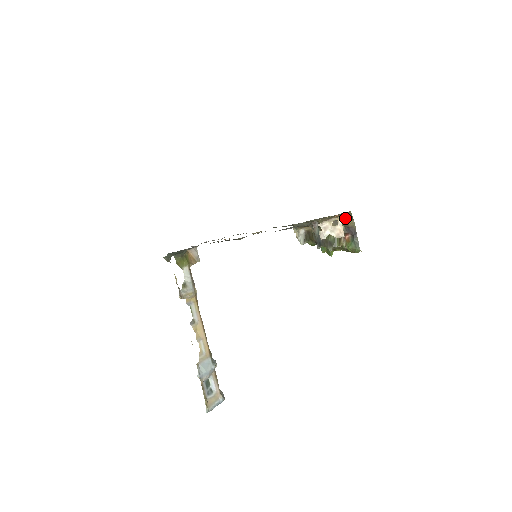
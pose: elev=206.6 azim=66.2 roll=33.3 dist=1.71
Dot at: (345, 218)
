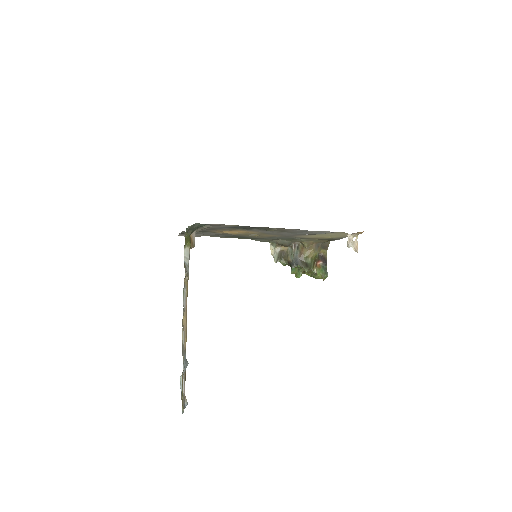
Dot at: (323, 246)
